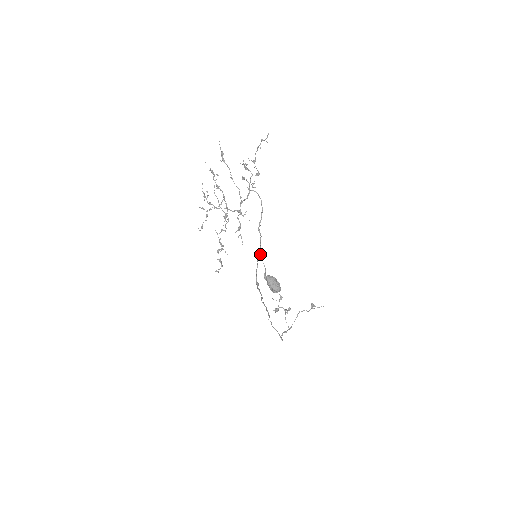
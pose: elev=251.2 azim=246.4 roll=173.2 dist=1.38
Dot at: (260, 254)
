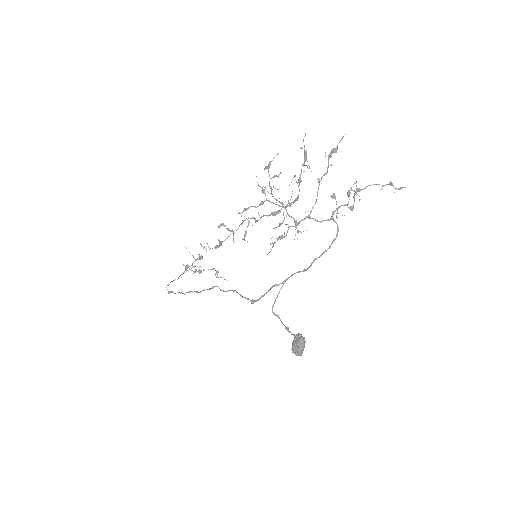
Dot at: (284, 282)
